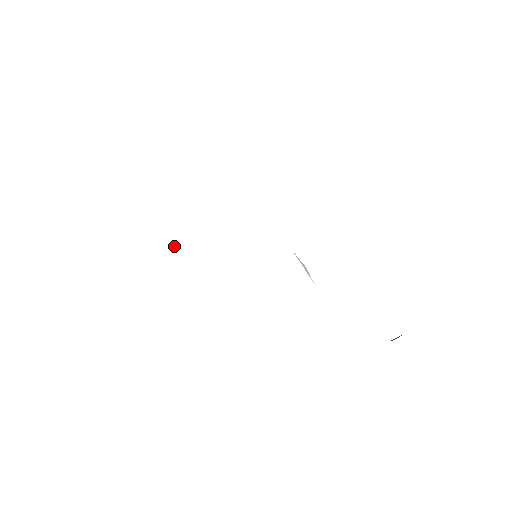
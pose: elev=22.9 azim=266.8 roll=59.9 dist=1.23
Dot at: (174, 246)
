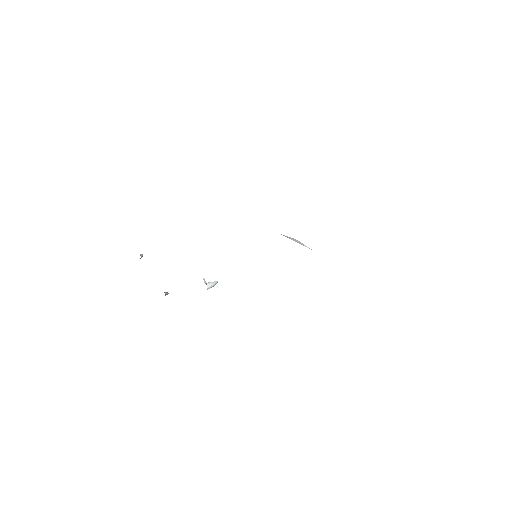
Dot at: (213, 283)
